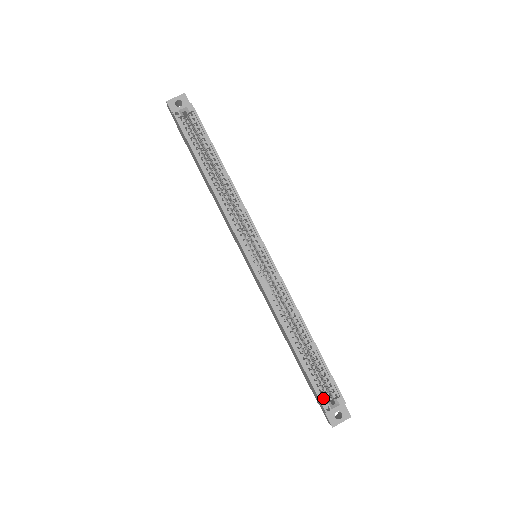
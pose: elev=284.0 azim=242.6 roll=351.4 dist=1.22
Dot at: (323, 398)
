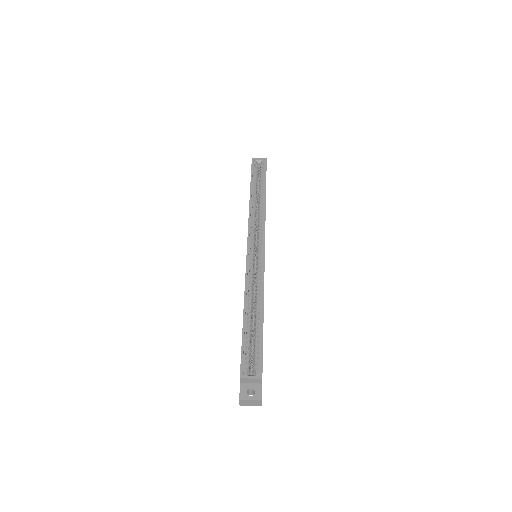
Dot at: (245, 365)
